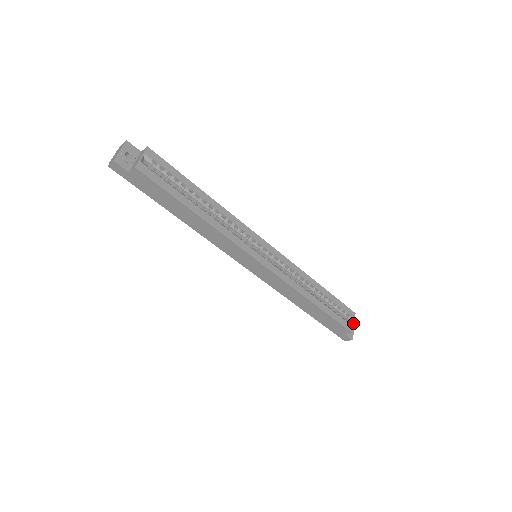
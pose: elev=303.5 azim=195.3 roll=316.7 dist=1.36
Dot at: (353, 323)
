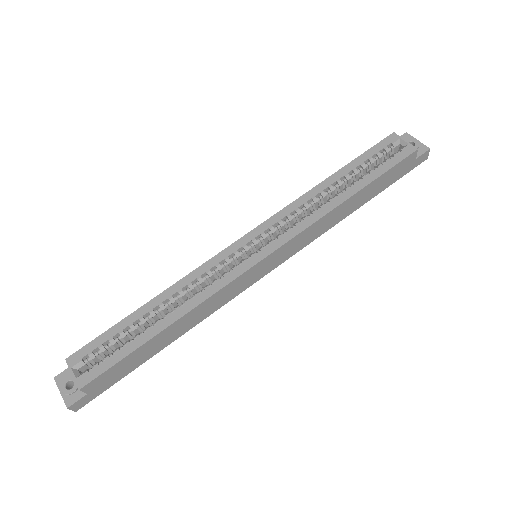
Dot at: (405, 142)
